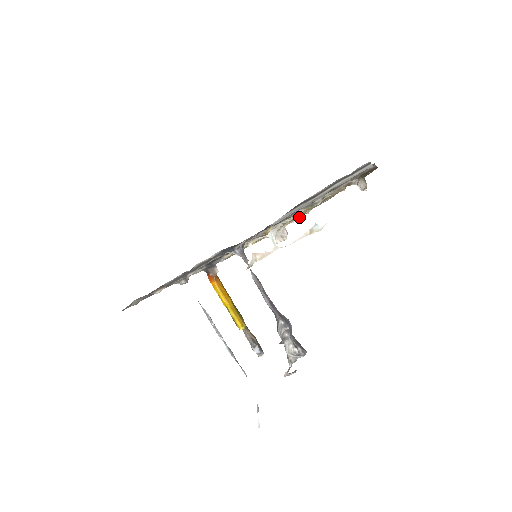
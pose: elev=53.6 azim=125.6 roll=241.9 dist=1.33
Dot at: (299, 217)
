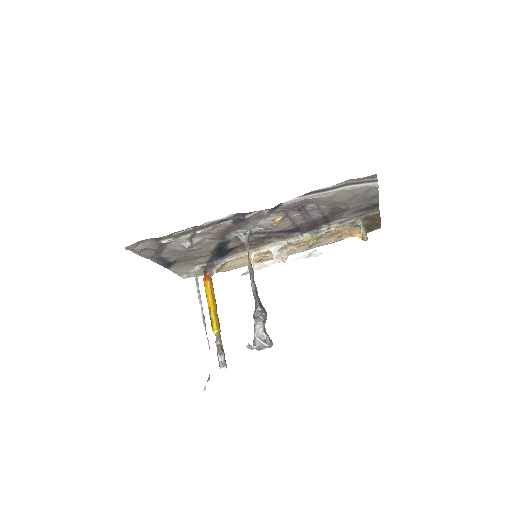
Dot at: (302, 251)
